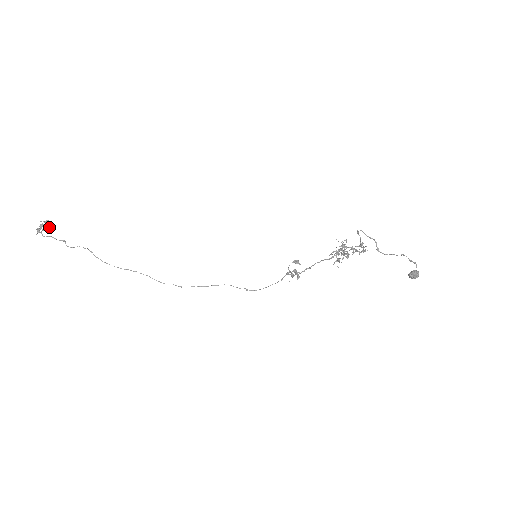
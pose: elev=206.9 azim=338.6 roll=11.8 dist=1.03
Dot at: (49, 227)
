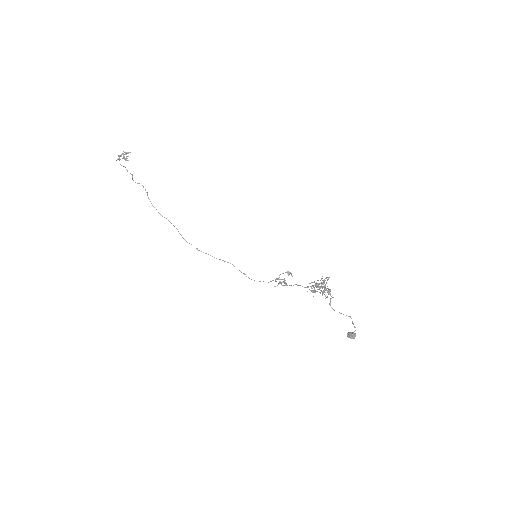
Dot at: occluded
